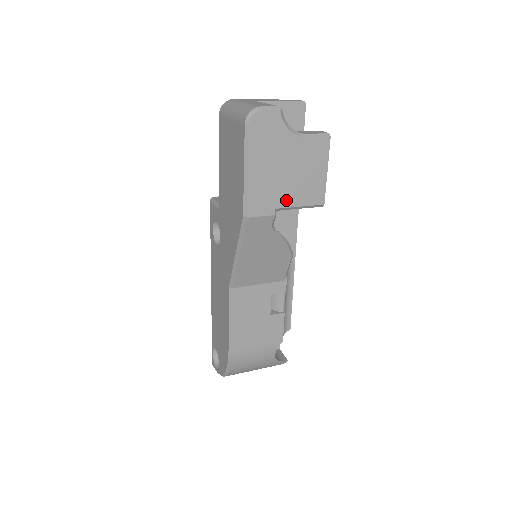
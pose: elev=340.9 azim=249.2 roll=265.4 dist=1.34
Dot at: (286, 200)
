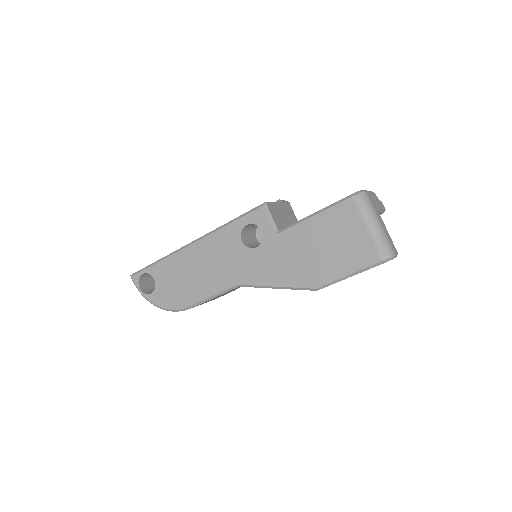
Dot at: occluded
